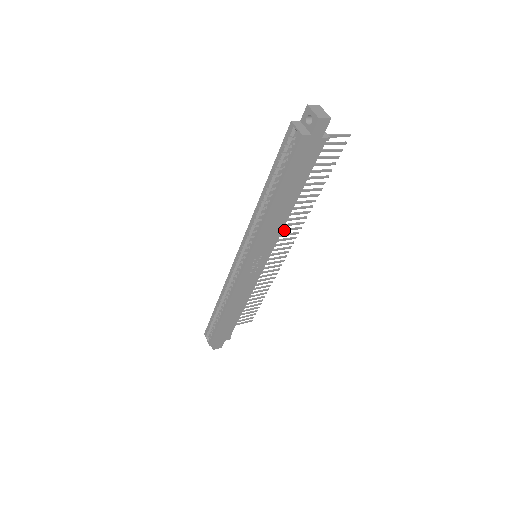
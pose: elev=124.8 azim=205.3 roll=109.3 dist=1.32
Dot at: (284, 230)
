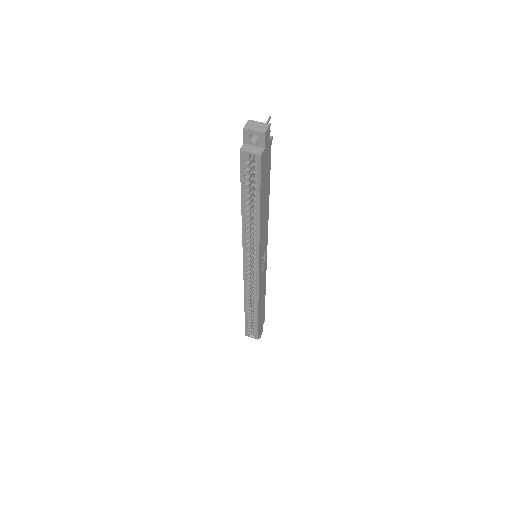
Dot at: occluded
